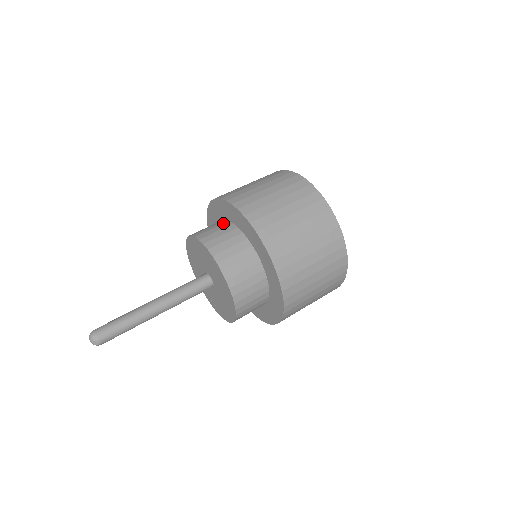
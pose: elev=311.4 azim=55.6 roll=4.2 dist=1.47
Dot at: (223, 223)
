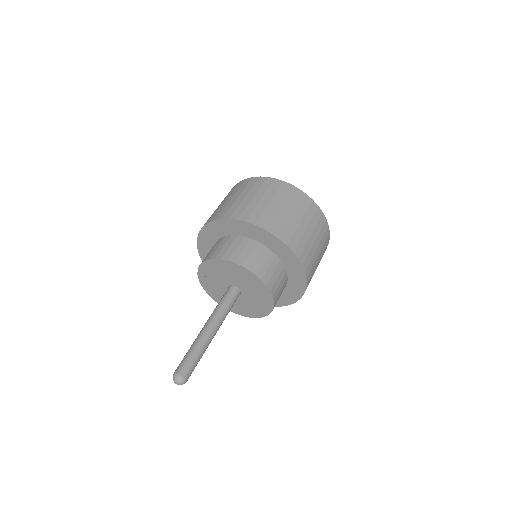
Dot at: (268, 253)
